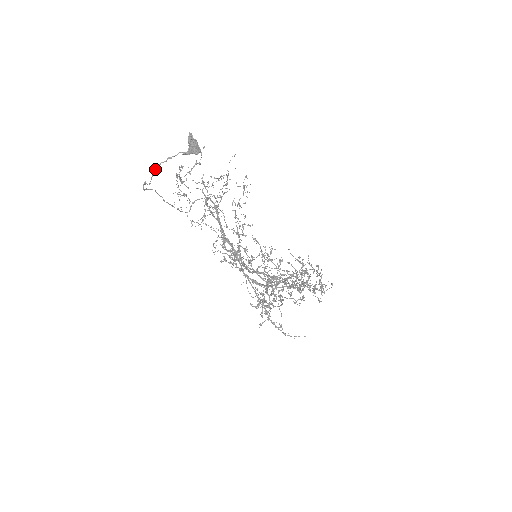
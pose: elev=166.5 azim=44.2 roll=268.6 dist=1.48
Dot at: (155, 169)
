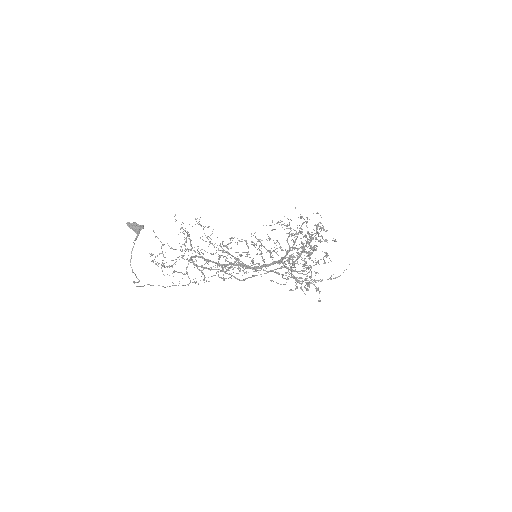
Dot at: (131, 267)
